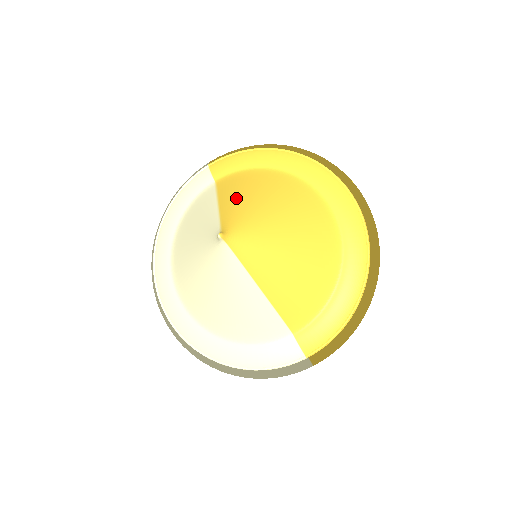
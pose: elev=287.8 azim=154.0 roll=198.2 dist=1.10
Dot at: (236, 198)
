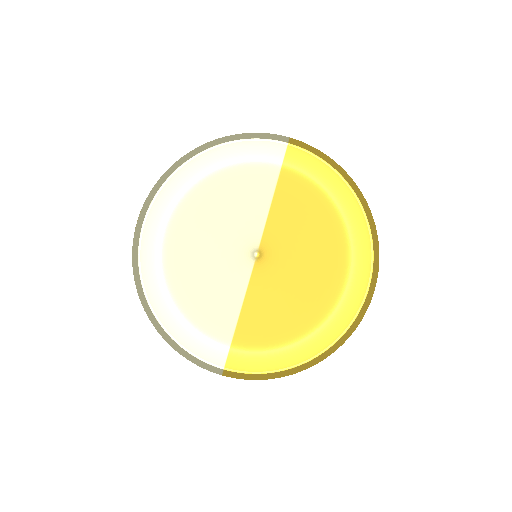
Dot at: (290, 214)
